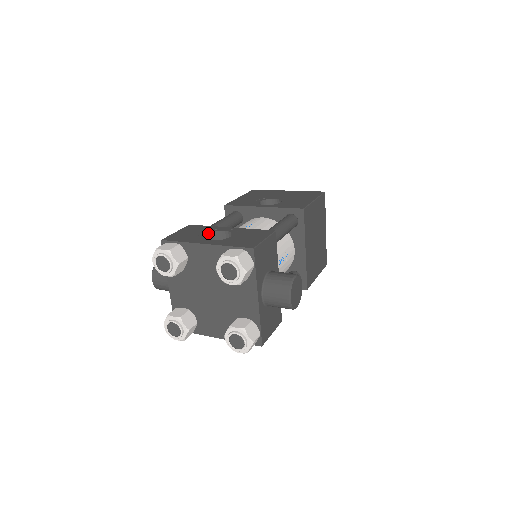
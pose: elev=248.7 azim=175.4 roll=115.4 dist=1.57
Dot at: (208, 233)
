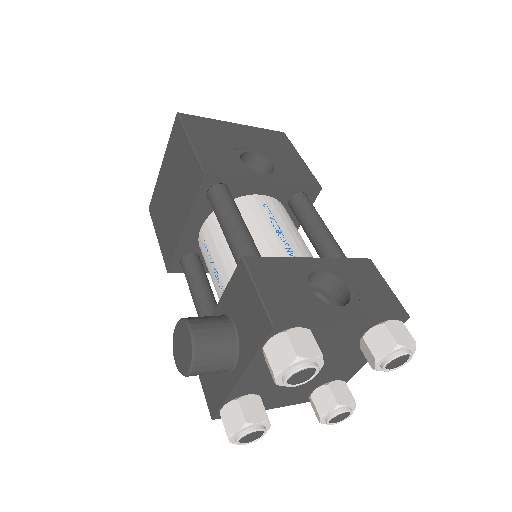
Dot at: (308, 283)
